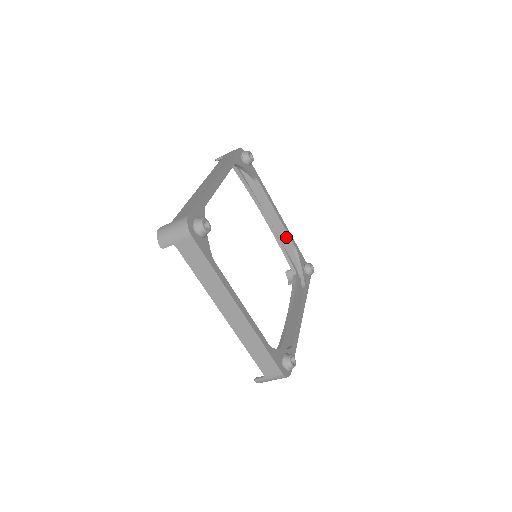
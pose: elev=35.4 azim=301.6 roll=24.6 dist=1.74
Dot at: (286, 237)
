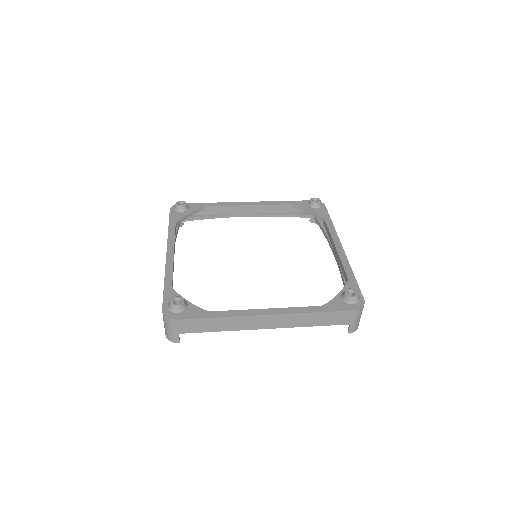
Dot at: (273, 208)
